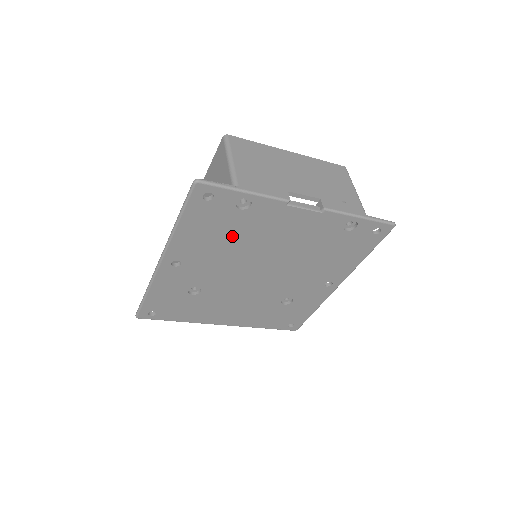
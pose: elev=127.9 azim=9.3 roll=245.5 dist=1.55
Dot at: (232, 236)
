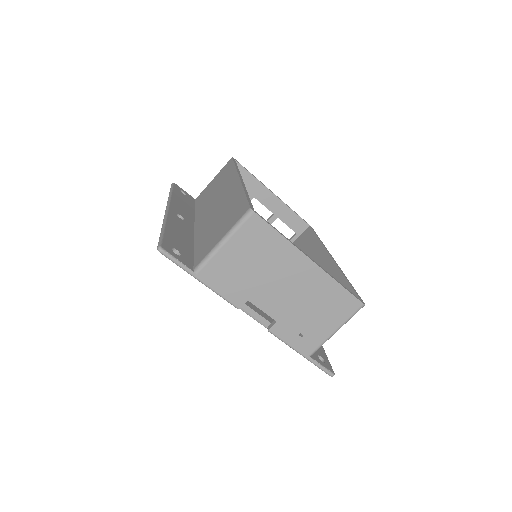
Dot at: occluded
